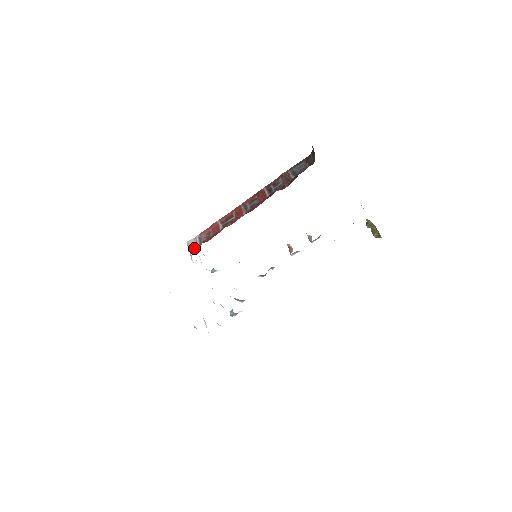
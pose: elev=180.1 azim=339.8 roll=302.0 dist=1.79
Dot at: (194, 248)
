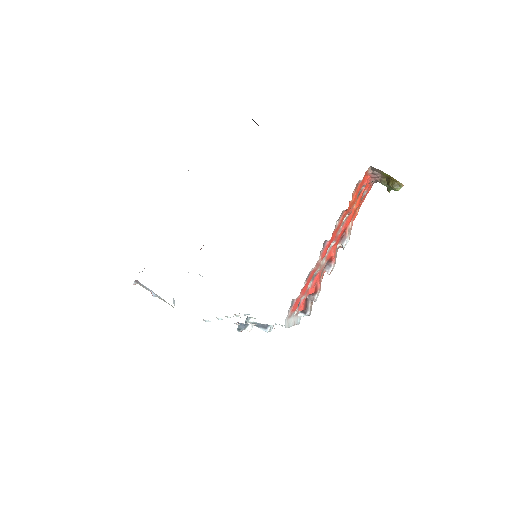
Dot at: occluded
